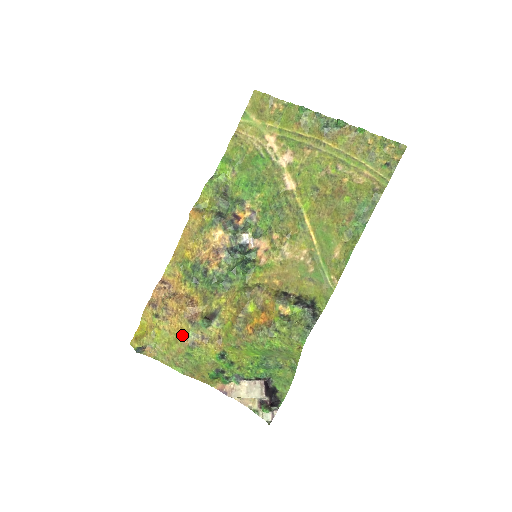
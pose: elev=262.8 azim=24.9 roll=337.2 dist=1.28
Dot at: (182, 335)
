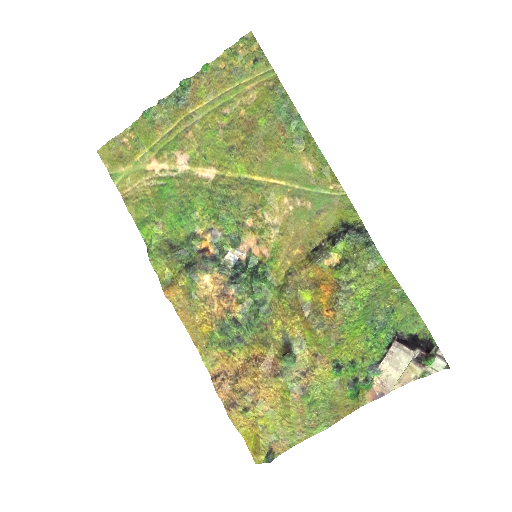
Dot at: (285, 395)
